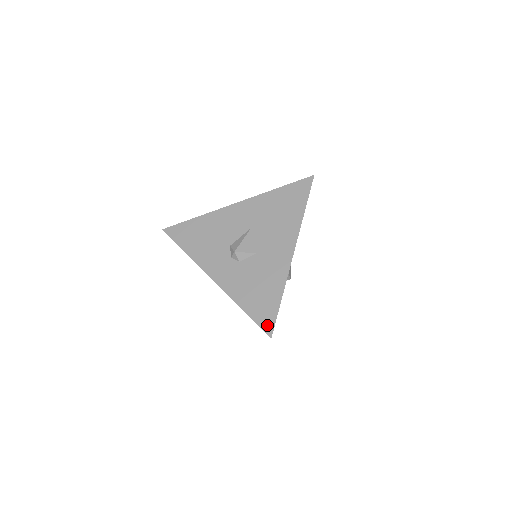
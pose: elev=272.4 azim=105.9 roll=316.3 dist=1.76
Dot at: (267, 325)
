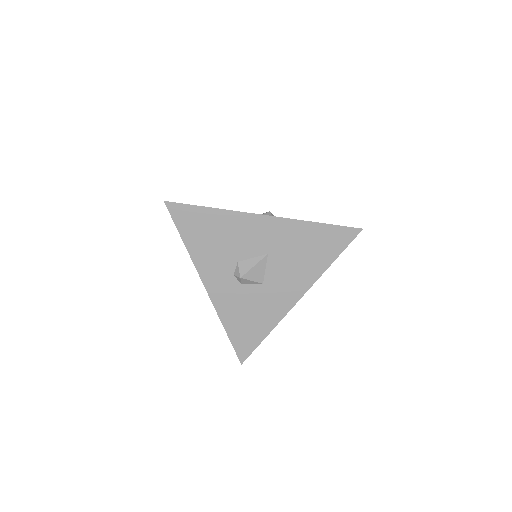
Dot at: (242, 353)
